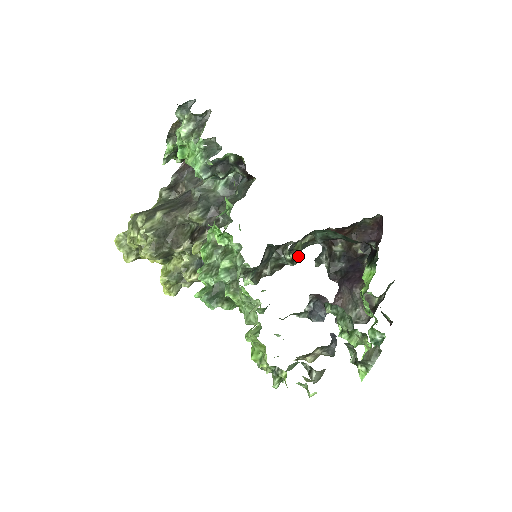
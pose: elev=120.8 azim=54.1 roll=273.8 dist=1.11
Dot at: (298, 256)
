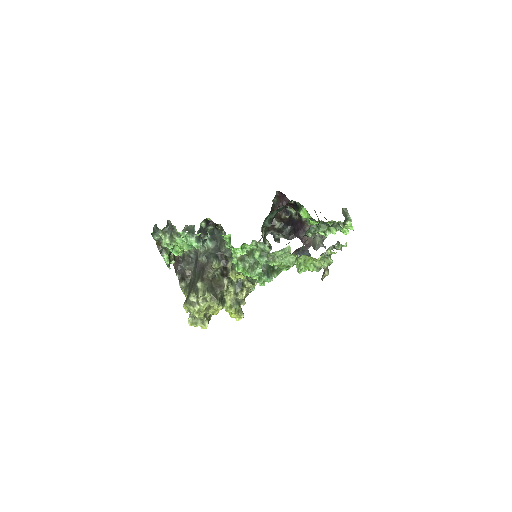
Dot at: (269, 243)
